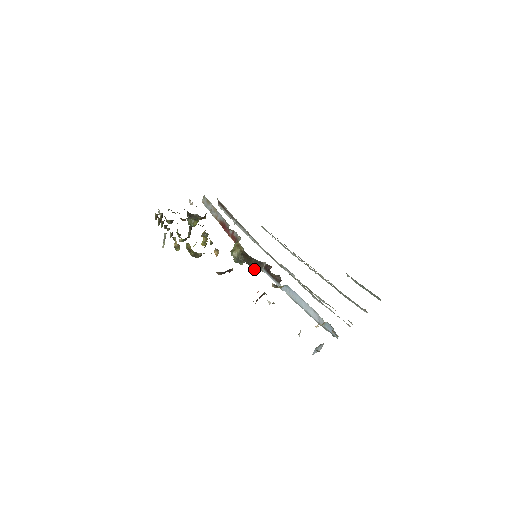
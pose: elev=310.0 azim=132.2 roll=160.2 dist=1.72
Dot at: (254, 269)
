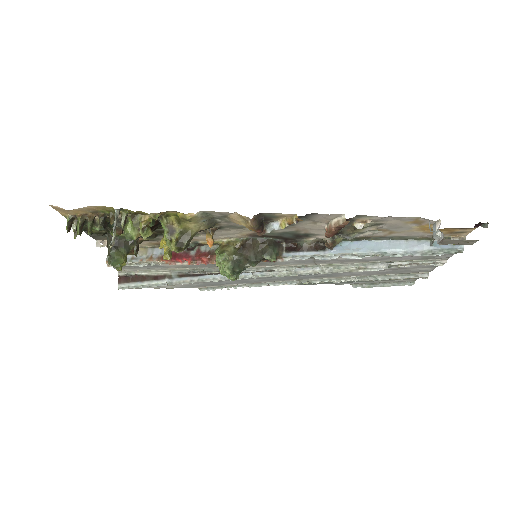
Dot at: (273, 255)
